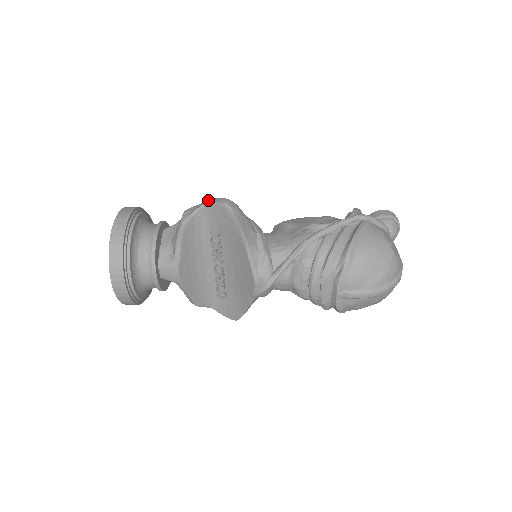
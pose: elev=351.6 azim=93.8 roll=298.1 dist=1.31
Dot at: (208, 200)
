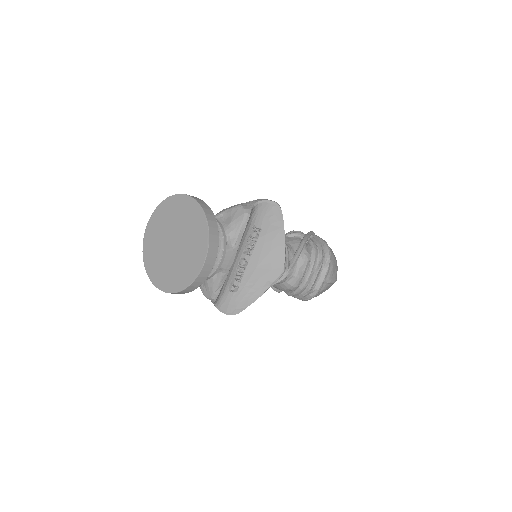
Dot at: (258, 199)
